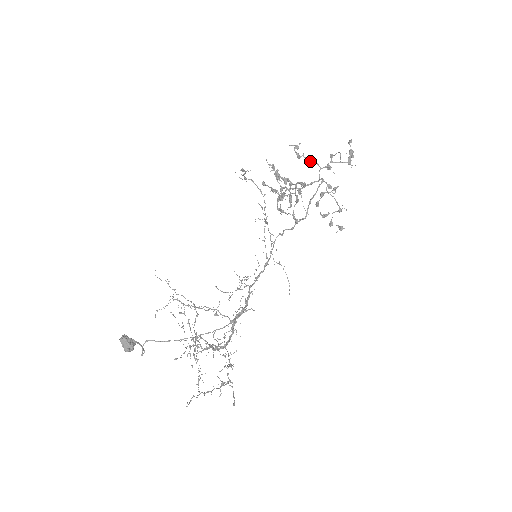
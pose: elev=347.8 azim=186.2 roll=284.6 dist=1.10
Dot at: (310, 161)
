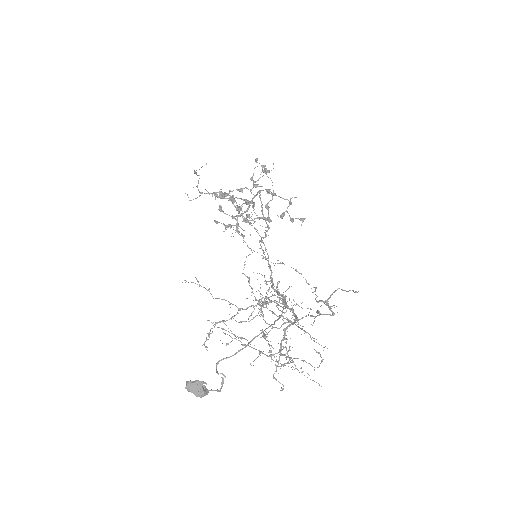
Dot at: (239, 190)
